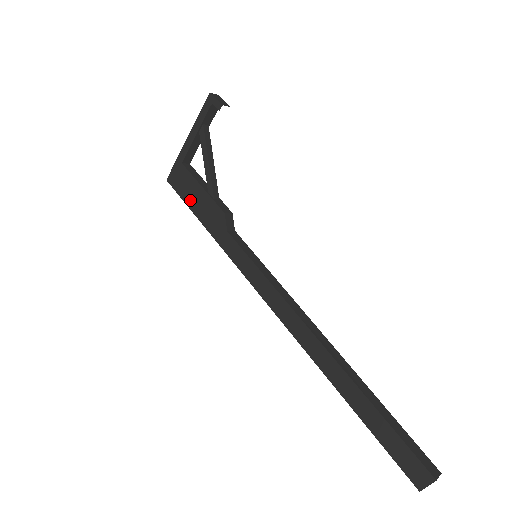
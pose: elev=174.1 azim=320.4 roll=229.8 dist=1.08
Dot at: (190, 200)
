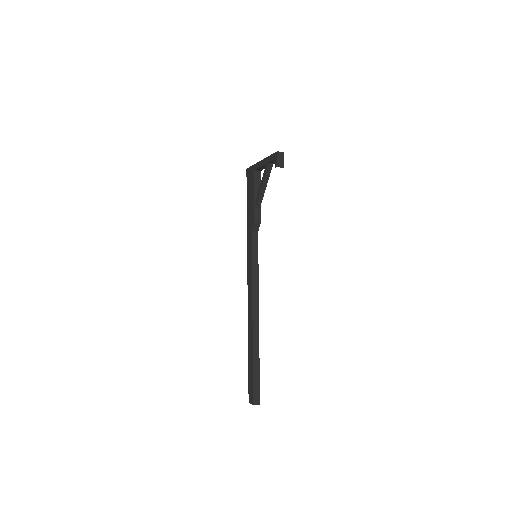
Dot at: (248, 195)
